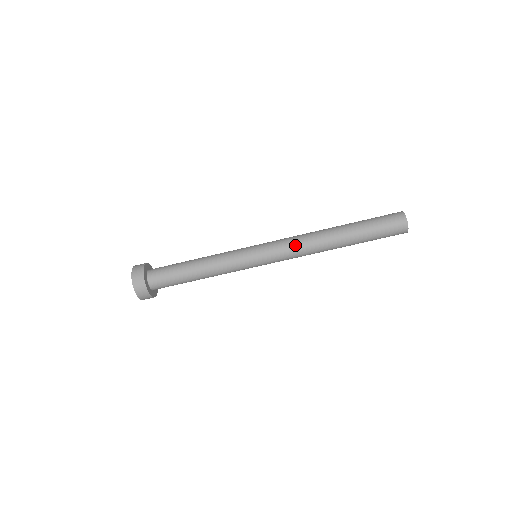
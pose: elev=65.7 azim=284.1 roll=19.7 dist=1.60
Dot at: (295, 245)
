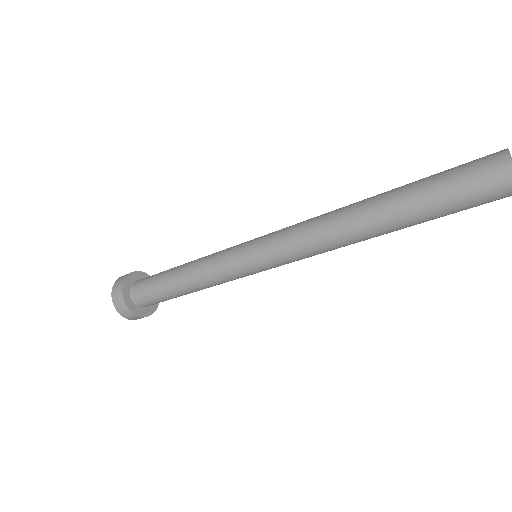
Dot at: (301, 232)
